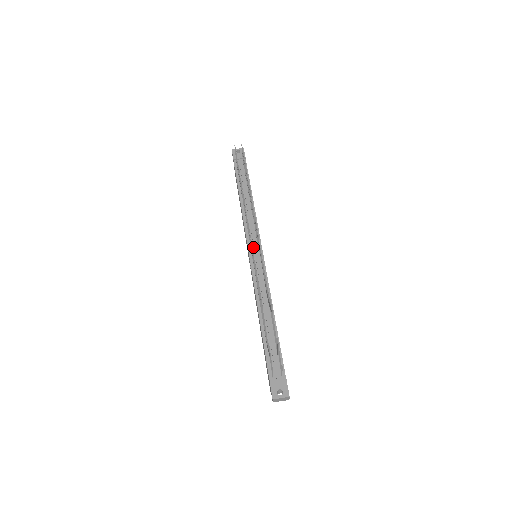
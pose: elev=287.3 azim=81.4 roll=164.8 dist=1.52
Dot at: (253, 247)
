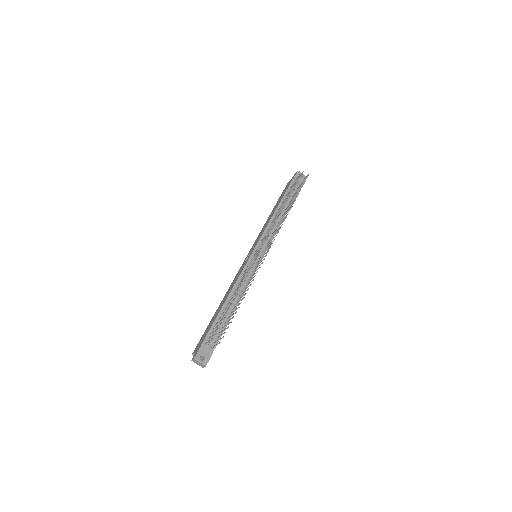
Dot at: (259, 249)
